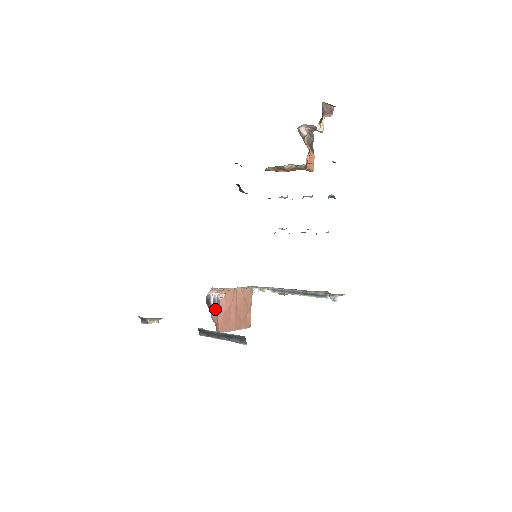
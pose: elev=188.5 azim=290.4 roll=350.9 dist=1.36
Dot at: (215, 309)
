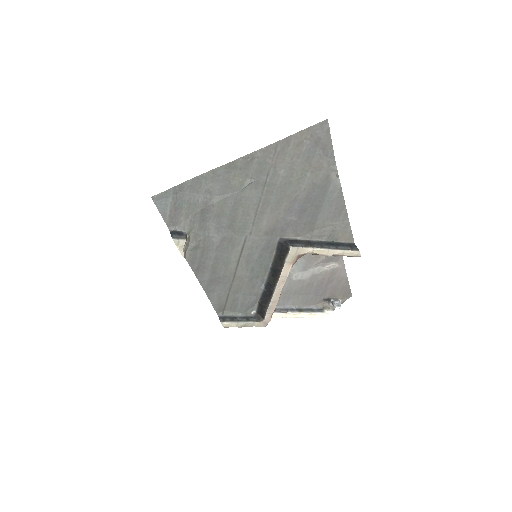
Dot at: occluded
